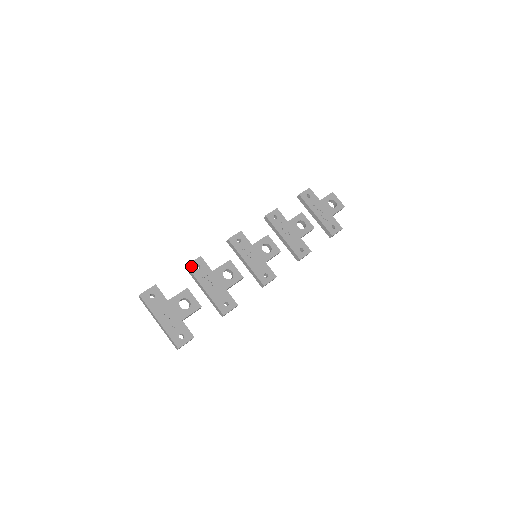
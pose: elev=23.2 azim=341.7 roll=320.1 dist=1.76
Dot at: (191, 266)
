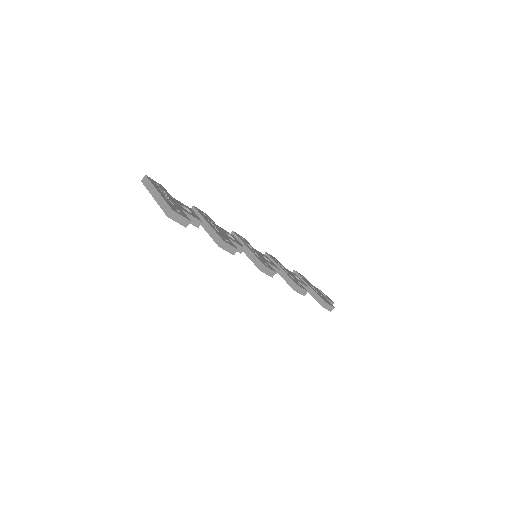
Dot at: (198, 209)
